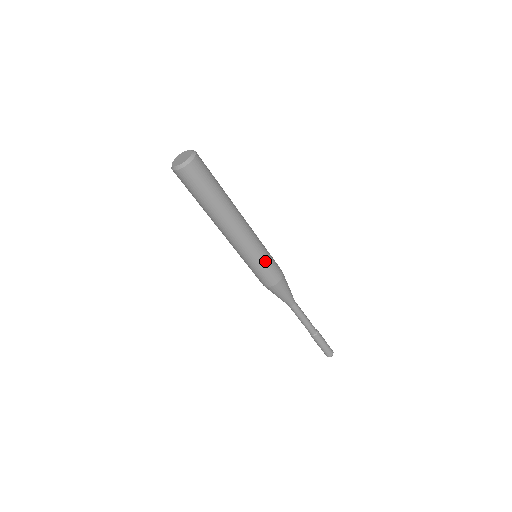
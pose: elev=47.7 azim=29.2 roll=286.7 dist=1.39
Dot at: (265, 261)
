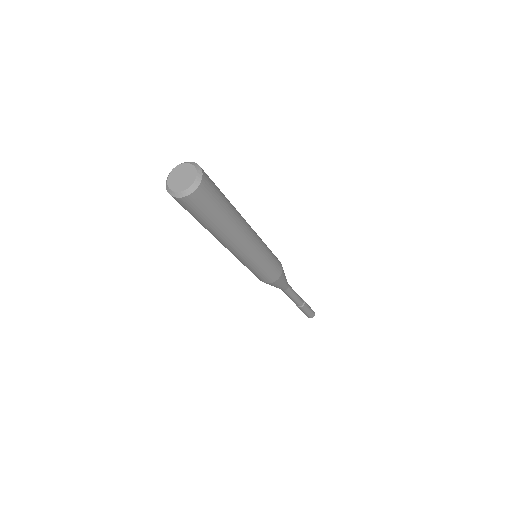
Dot at: (271, 256)
